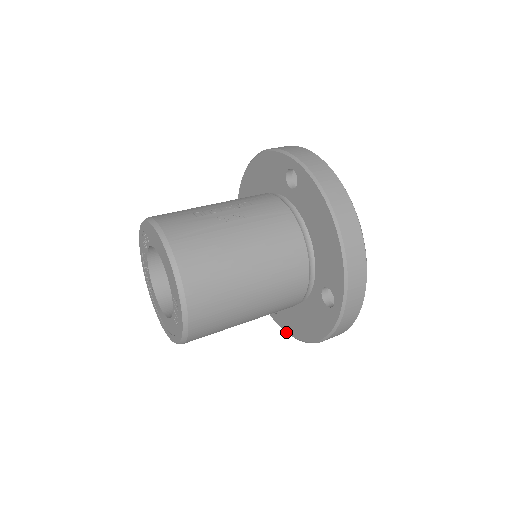
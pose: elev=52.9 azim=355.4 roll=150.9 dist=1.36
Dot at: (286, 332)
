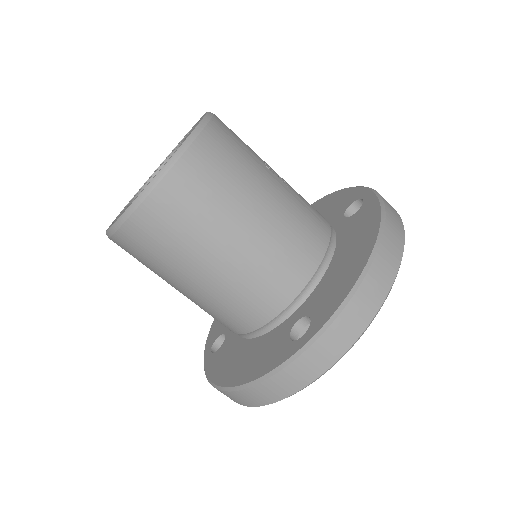
Dot at: (207, 375)
